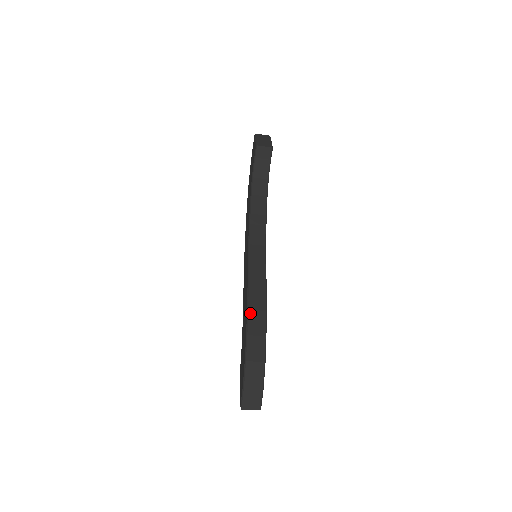
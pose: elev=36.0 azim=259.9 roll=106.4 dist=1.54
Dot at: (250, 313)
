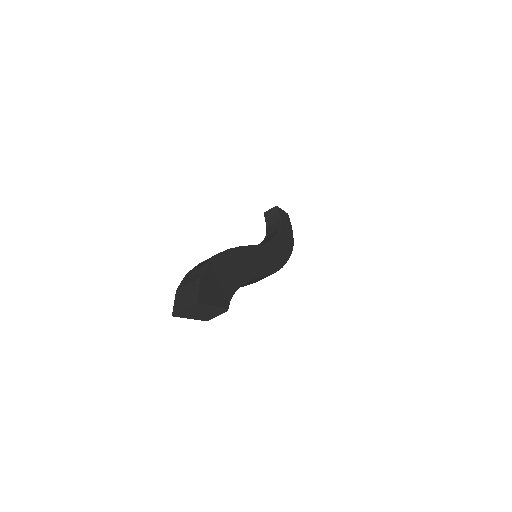
Dot at: occluded
